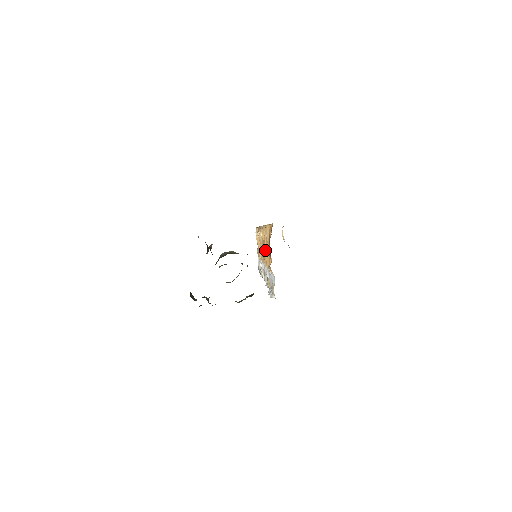
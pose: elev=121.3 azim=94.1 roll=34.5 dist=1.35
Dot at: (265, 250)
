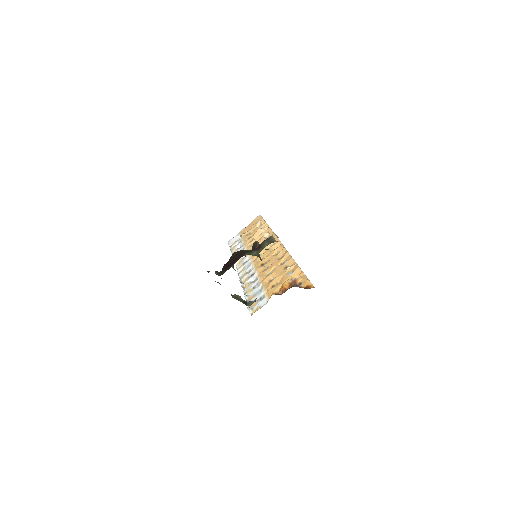
Dot at: (272, 268)
